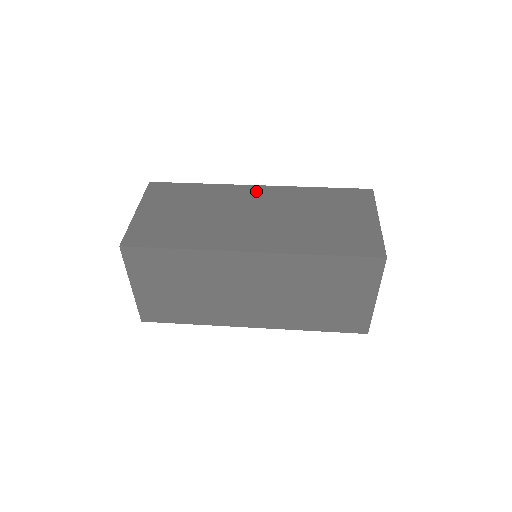
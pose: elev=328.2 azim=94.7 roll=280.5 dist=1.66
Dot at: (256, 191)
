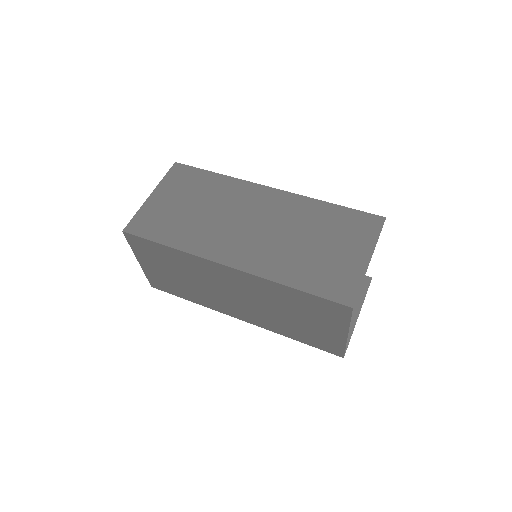
Dot at: (266, 194)
